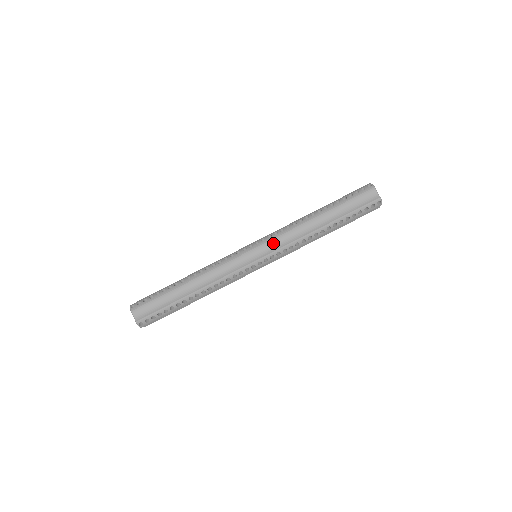
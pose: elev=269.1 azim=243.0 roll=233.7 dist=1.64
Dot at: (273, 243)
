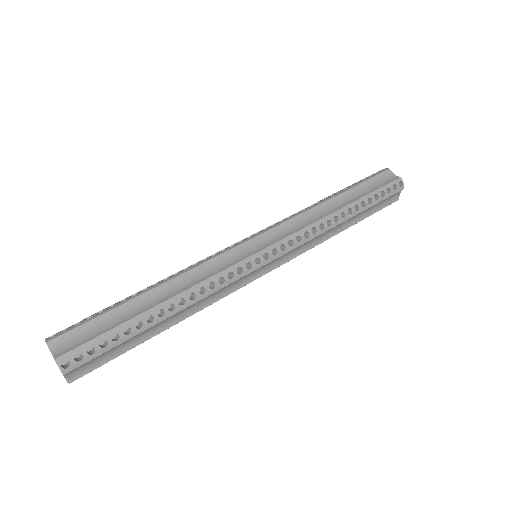
Dot at: (280, 230)
